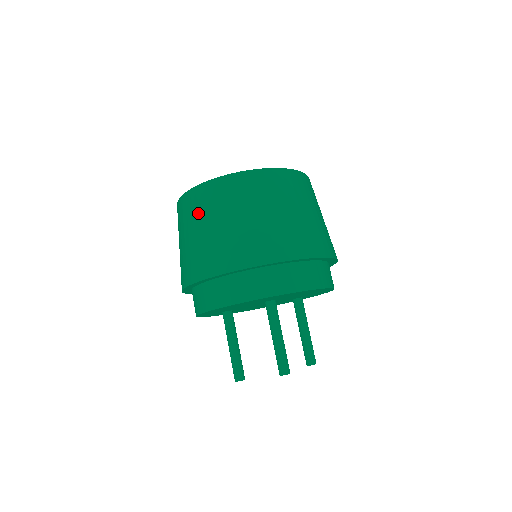
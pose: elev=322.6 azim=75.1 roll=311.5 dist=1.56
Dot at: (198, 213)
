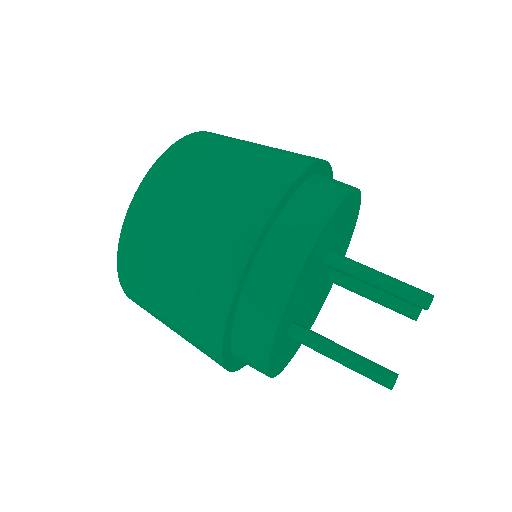
Dot at: (169, 204)
